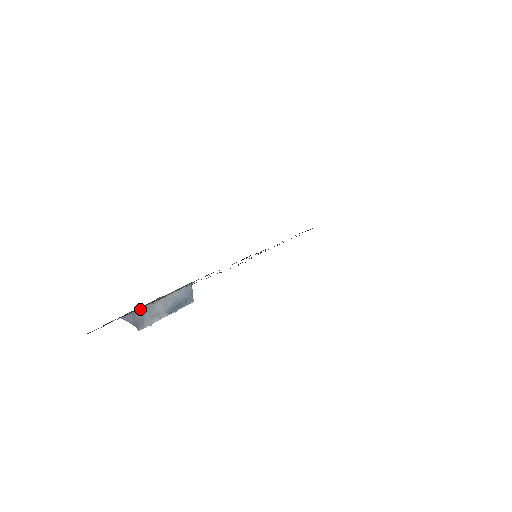
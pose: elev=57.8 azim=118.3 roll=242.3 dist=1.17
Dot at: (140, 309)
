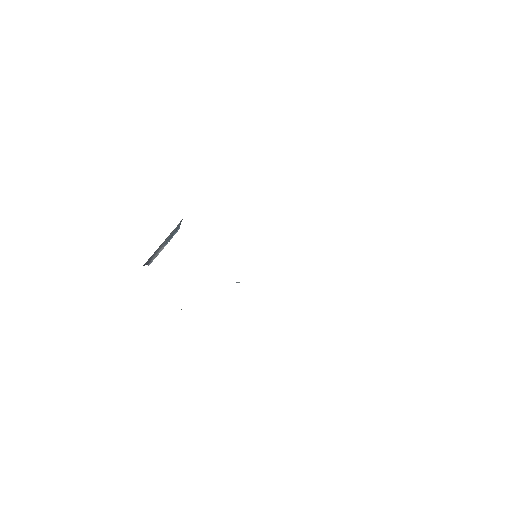
Dot at: (153, 254)
